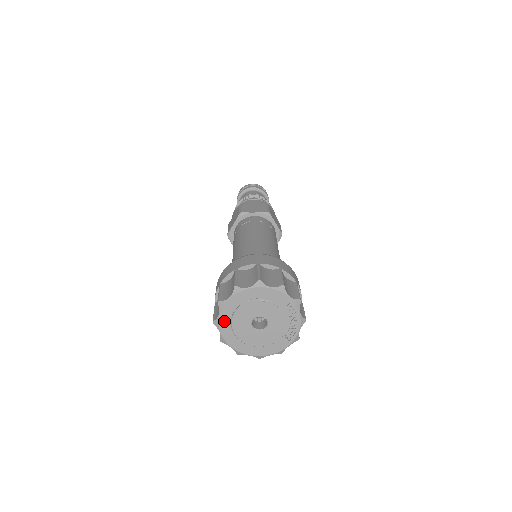
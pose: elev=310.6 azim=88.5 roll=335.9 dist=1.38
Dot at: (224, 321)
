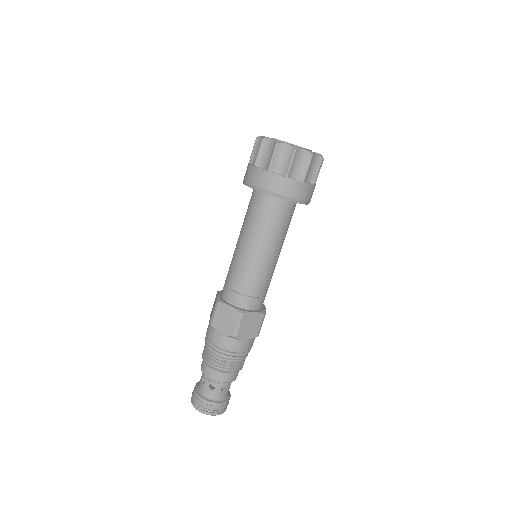
Dot at: occluded
